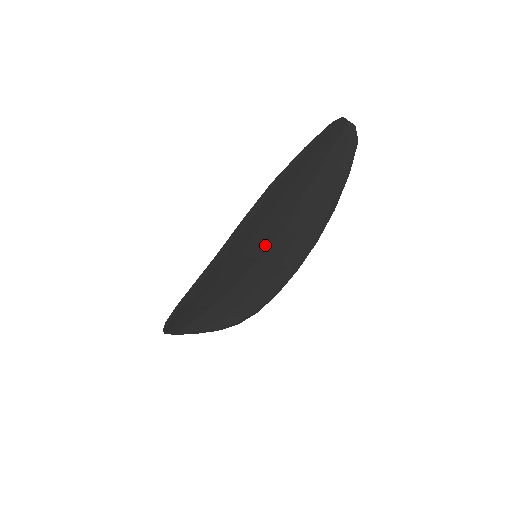
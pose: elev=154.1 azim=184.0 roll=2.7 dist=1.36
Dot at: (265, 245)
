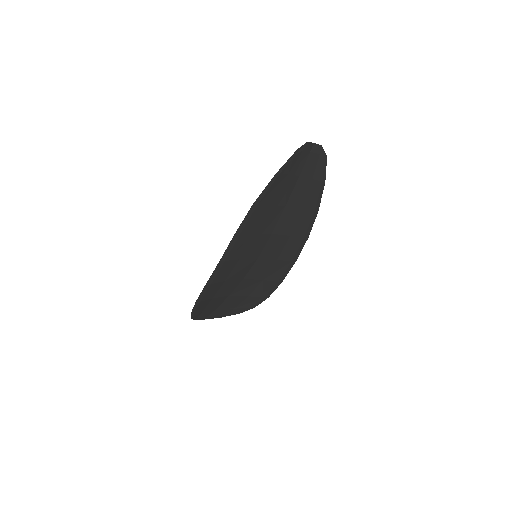
Dot at: (261, 248)
